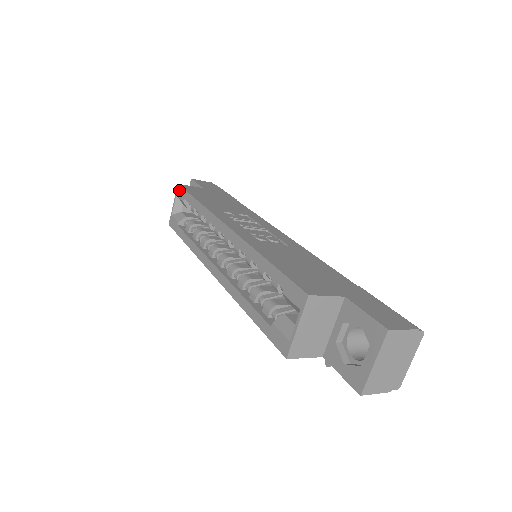
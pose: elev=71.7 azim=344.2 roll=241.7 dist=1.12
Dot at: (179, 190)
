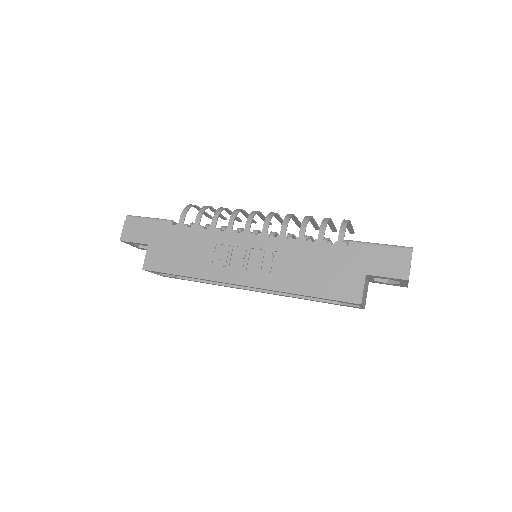
Dot at: occluded
